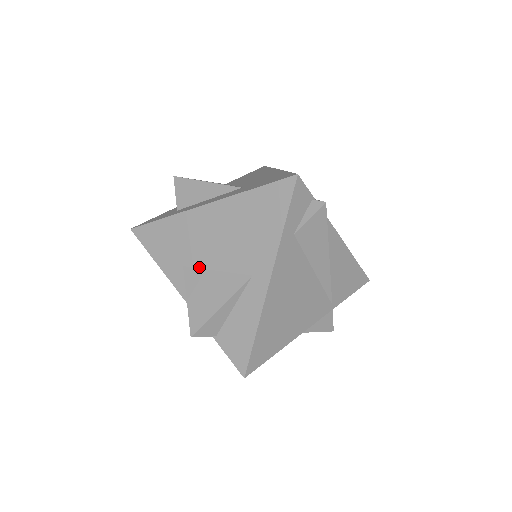
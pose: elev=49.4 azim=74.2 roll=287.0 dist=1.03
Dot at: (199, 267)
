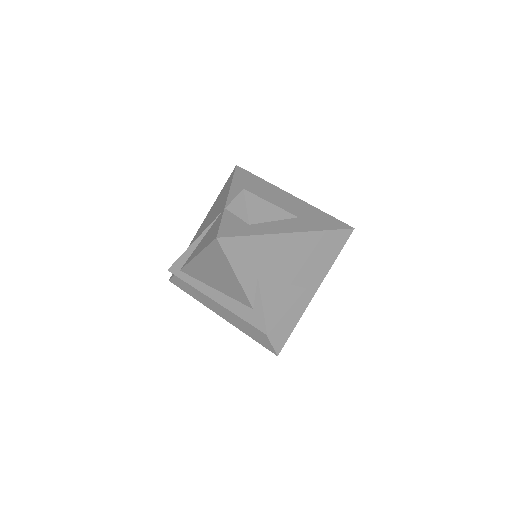
Dot at: (271, 279)
